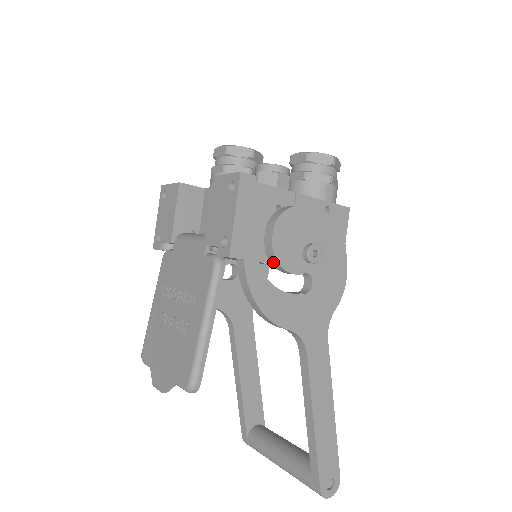
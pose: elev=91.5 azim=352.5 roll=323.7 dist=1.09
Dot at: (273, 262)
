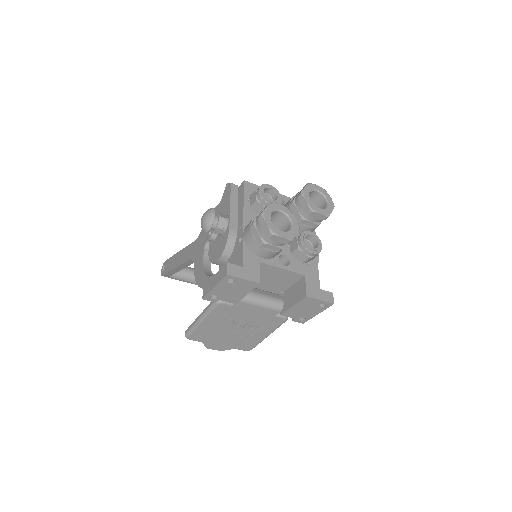
Dot at: occluded
